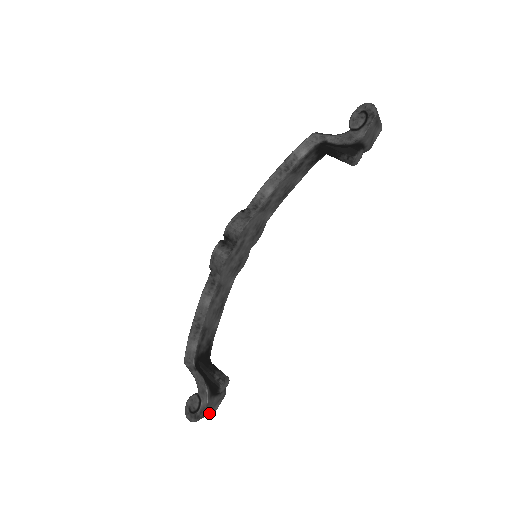
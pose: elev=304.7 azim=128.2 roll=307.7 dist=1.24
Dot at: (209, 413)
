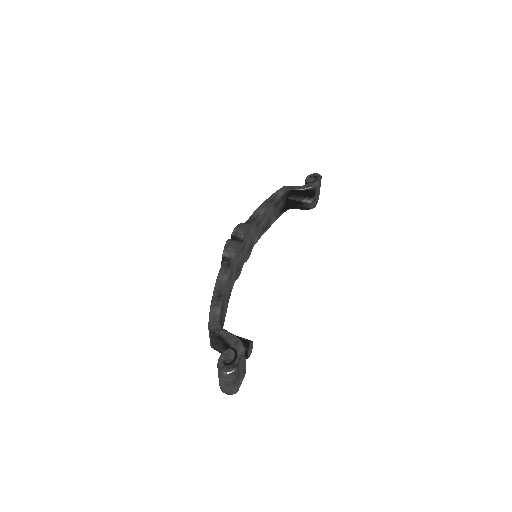
Dot at: (238, 381)
